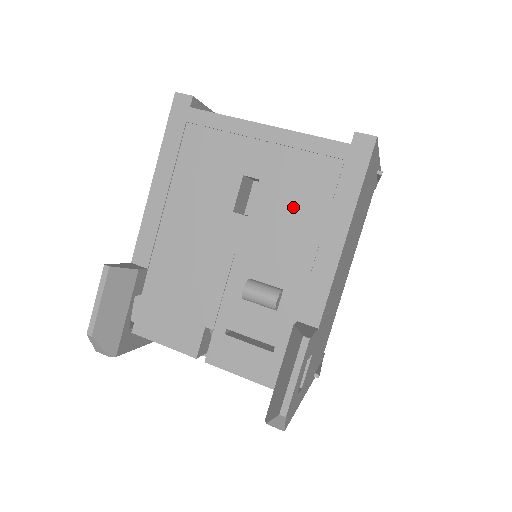
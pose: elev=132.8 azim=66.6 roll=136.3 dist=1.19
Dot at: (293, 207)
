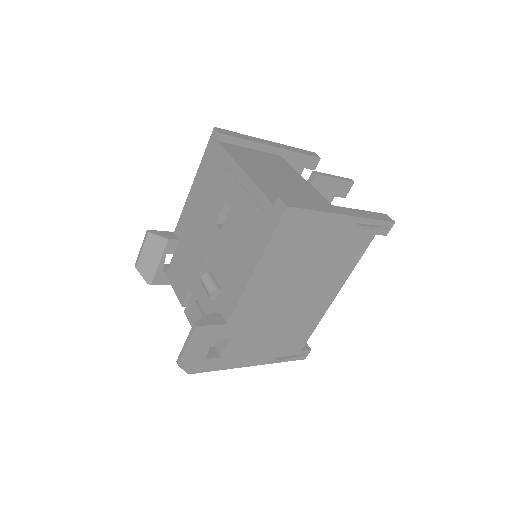
Dot at: (238, 236)
